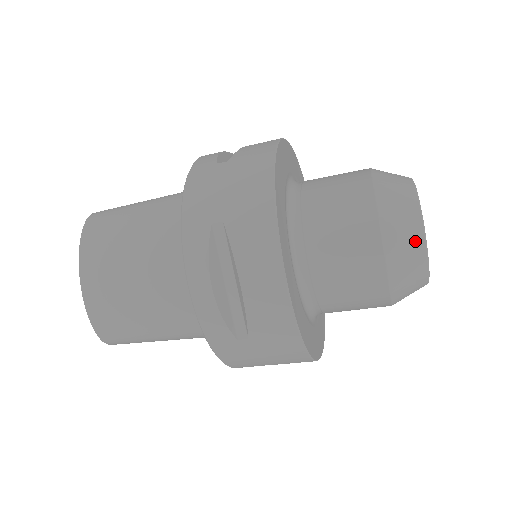
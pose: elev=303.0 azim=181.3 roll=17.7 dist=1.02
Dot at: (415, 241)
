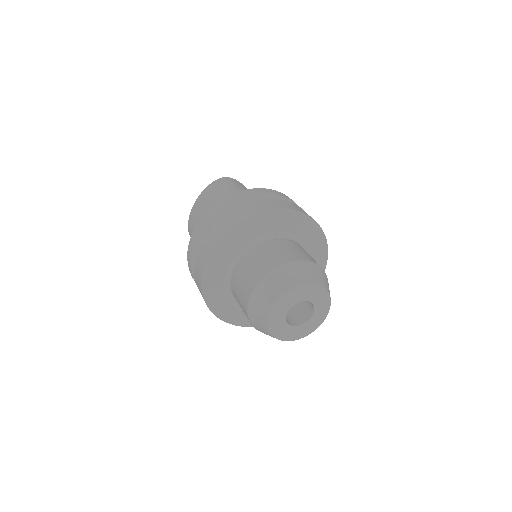
Dot at: (265, 308)
